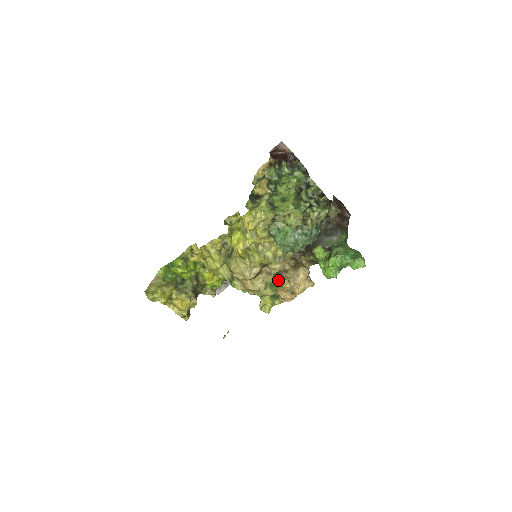
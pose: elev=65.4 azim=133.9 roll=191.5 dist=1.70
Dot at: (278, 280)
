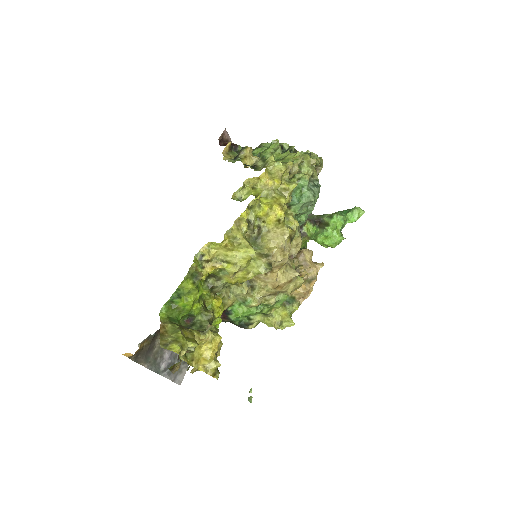
Dot at: occluded
